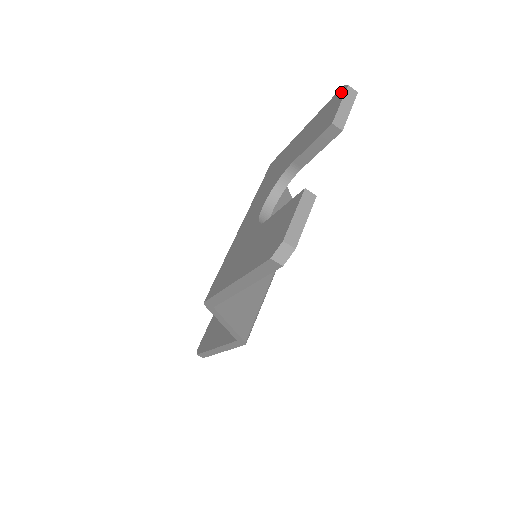
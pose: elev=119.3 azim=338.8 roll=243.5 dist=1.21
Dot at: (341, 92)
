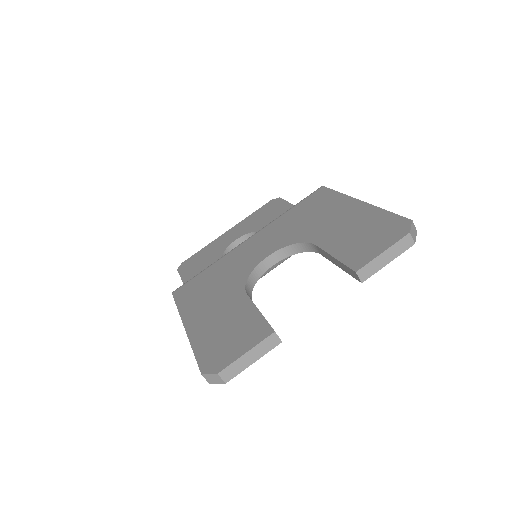
Dot at: (401, 229)
